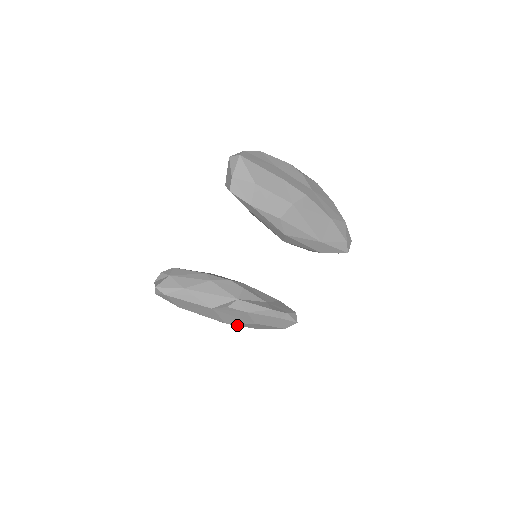
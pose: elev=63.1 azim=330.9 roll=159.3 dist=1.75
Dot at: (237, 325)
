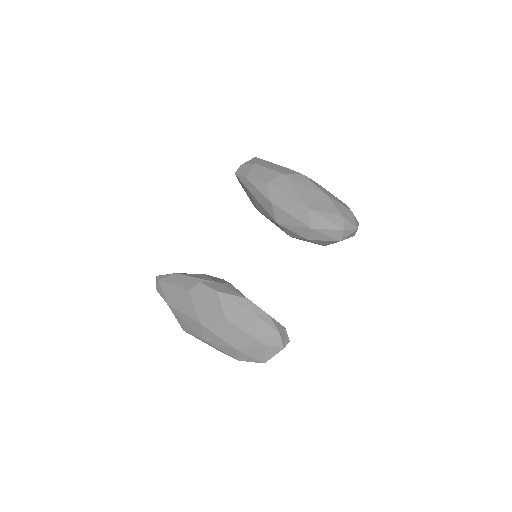
Dot at: (212, 331)
